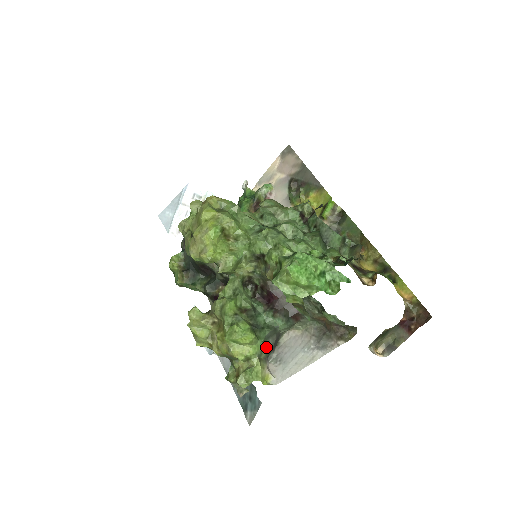
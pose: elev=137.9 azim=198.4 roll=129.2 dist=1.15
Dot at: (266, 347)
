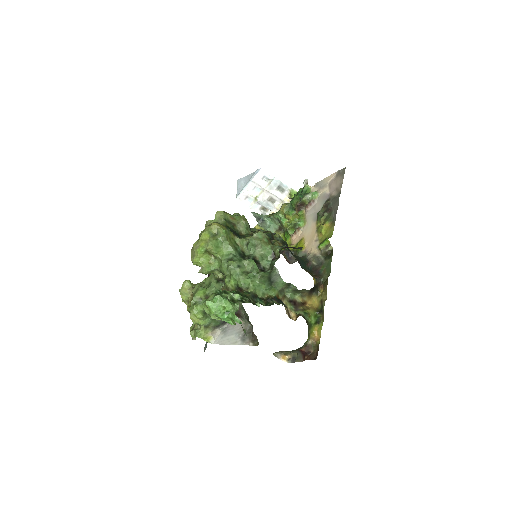
Dot at: (215, 322)
